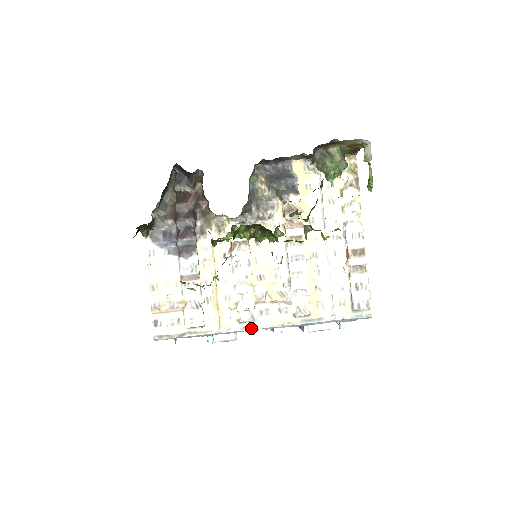
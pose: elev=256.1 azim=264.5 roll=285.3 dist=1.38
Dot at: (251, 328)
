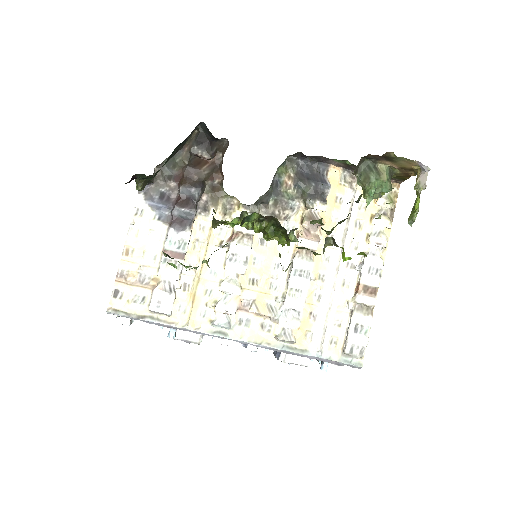
Dot at: (223, 335)
